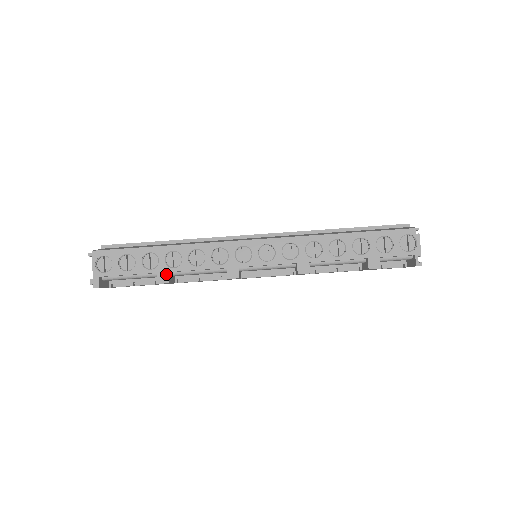
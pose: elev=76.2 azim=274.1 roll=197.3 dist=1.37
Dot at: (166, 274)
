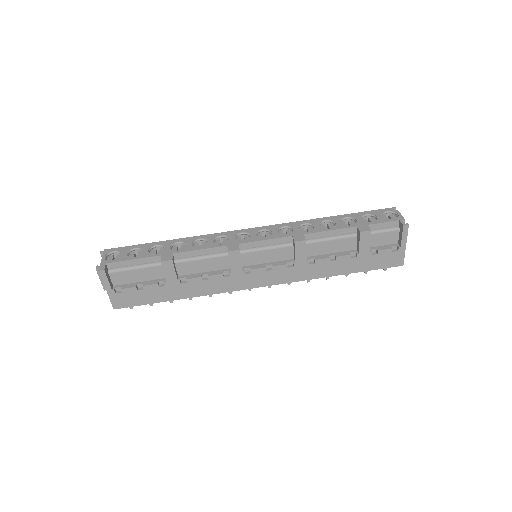
Dot at: (170, 255)
